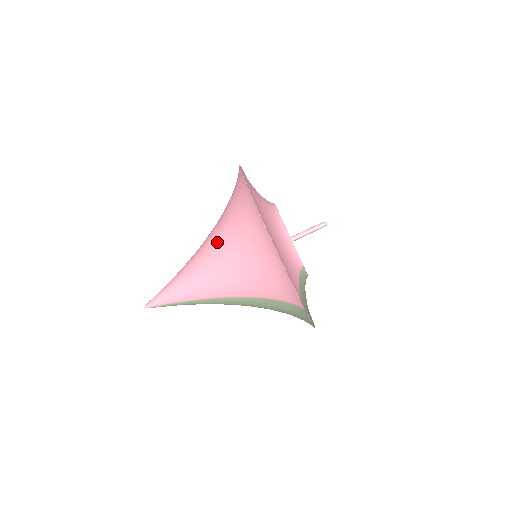
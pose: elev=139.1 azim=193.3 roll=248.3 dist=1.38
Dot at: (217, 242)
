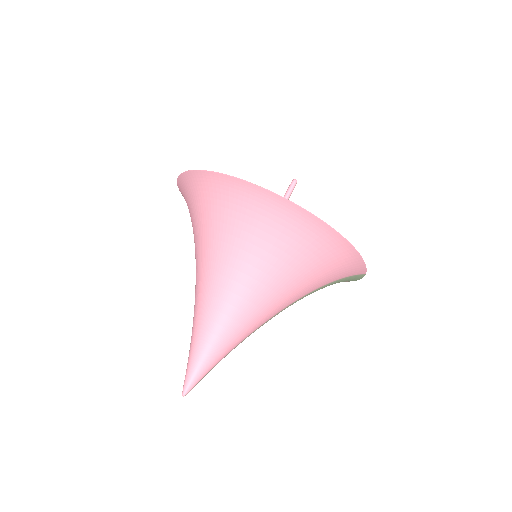
Dot at: (244, 271)
